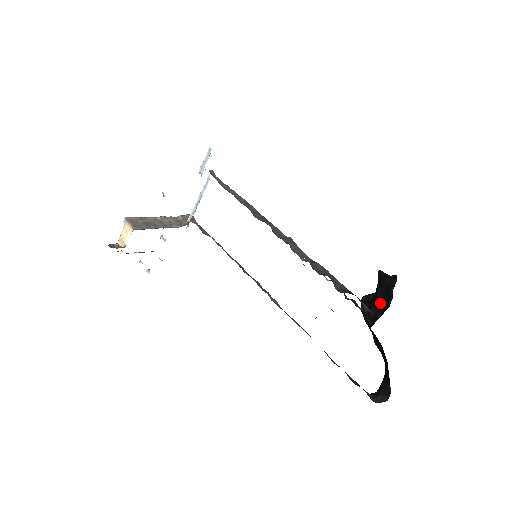
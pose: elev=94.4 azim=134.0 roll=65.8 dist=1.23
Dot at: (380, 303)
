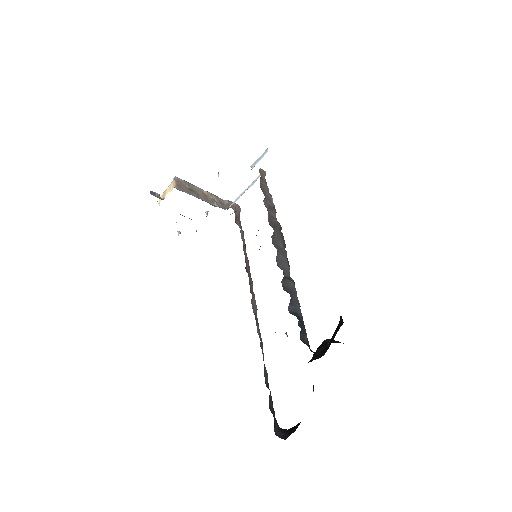
Dot at: (328, 346)
